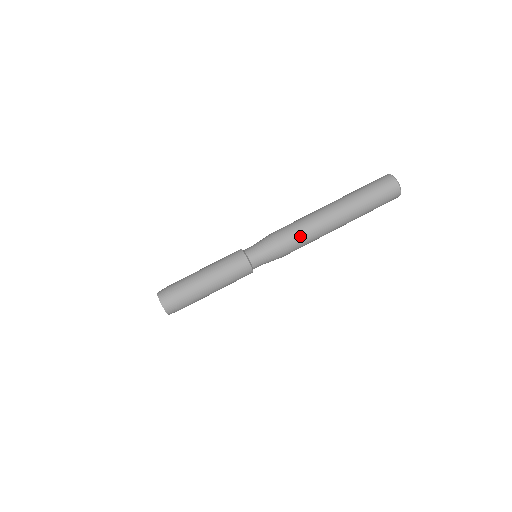
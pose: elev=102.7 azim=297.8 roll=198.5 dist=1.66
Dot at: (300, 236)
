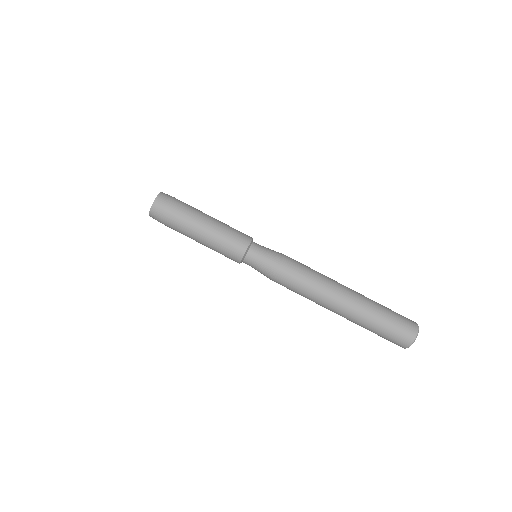
Dot at: (295, 291)
